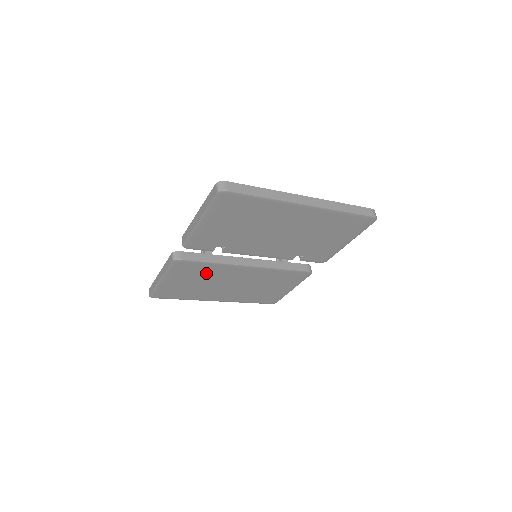
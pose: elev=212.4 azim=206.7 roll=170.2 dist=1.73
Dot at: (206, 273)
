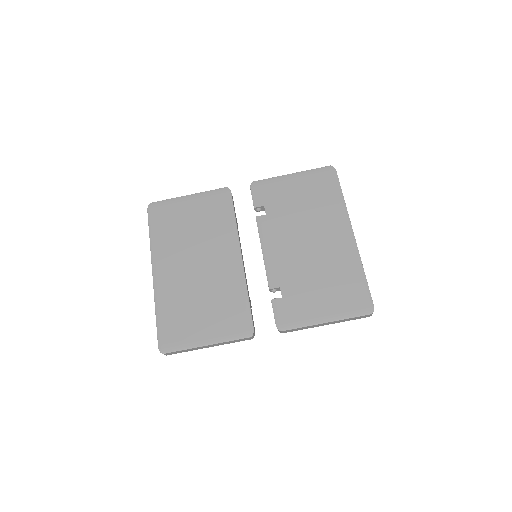
Dot at: (214, 225)
